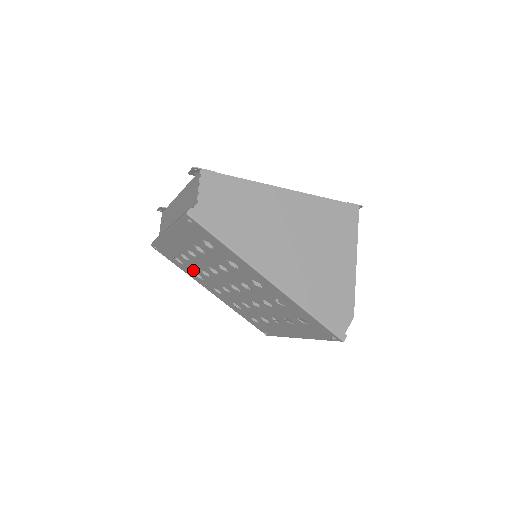
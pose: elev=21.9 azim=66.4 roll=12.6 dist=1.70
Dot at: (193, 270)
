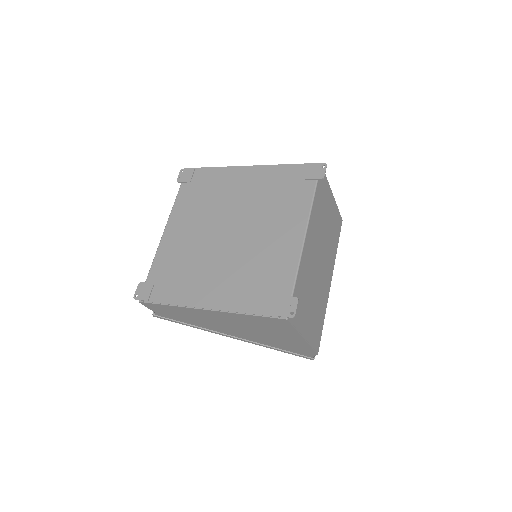
Dot at: occluded
